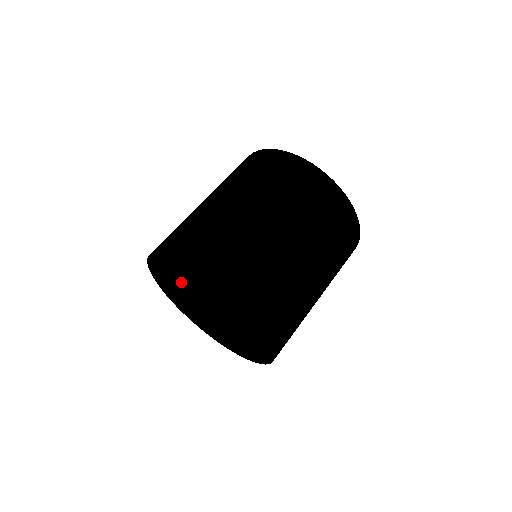
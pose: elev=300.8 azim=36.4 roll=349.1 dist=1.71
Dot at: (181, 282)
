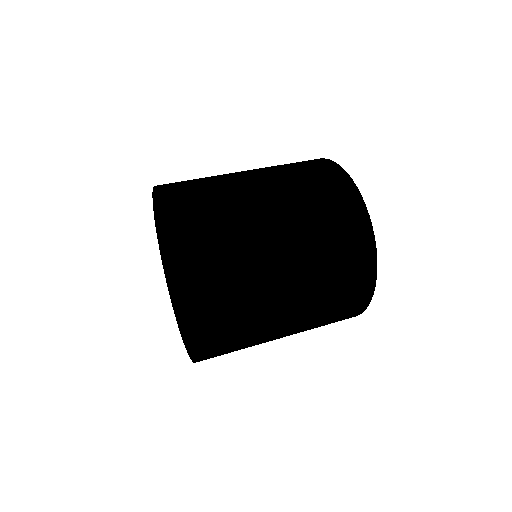
Dot at: (176, 271)
